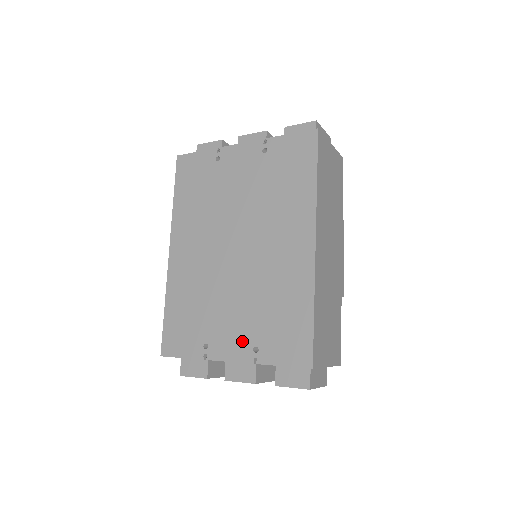
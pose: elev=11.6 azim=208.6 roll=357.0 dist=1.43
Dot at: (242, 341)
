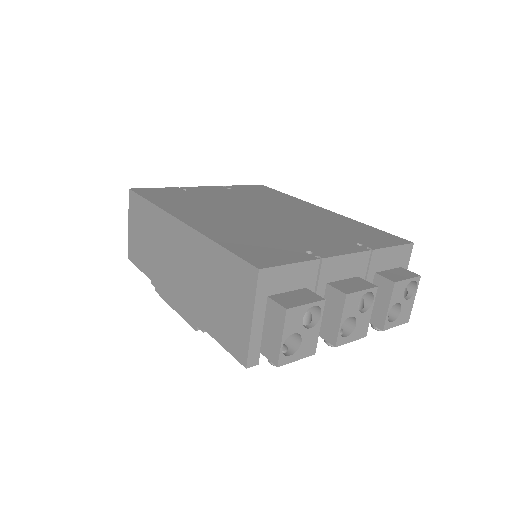
Dot at: (341, 243)
